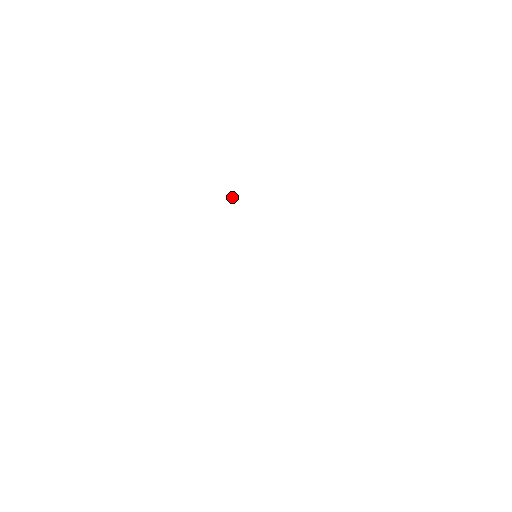
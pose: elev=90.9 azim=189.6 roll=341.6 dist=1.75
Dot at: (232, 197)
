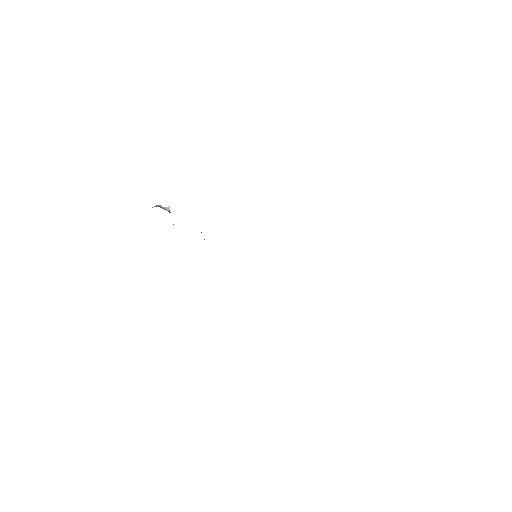
Dot at: (167, 210)
